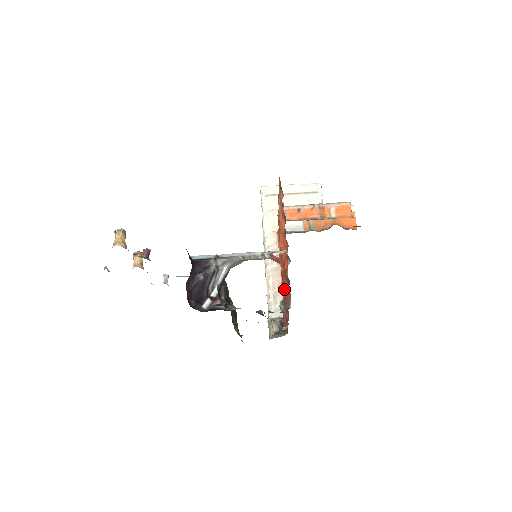
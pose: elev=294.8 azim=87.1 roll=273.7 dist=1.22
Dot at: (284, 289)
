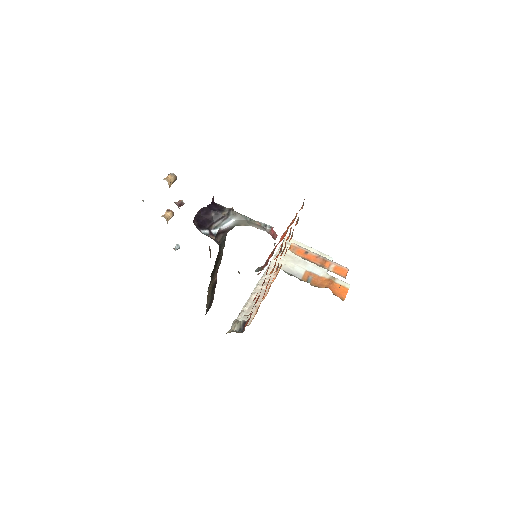
Dot at: (266, 261)
